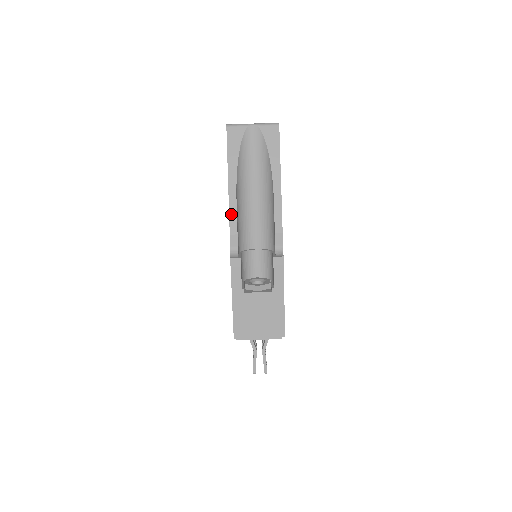
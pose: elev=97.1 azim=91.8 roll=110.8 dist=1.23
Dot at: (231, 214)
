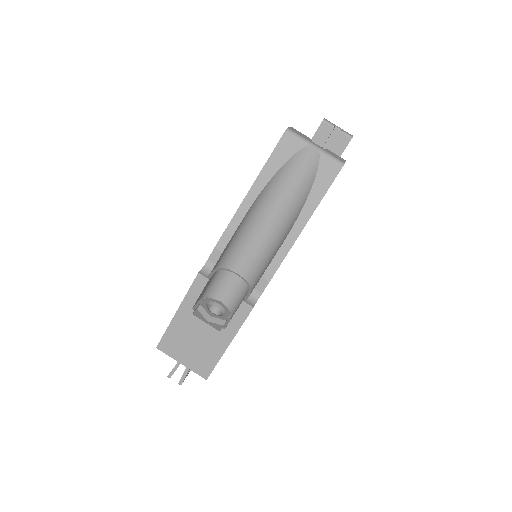
Dot at: (229, 227)
